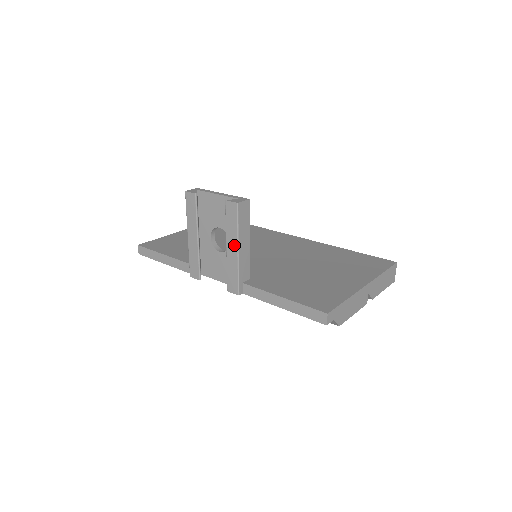
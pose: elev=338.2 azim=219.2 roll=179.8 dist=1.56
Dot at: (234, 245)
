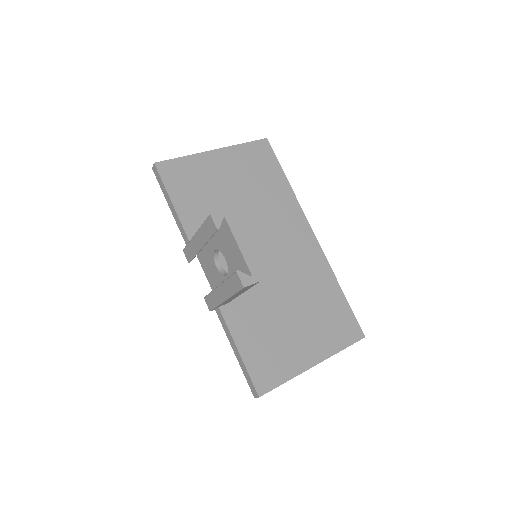
Dot at: (225, 295)
